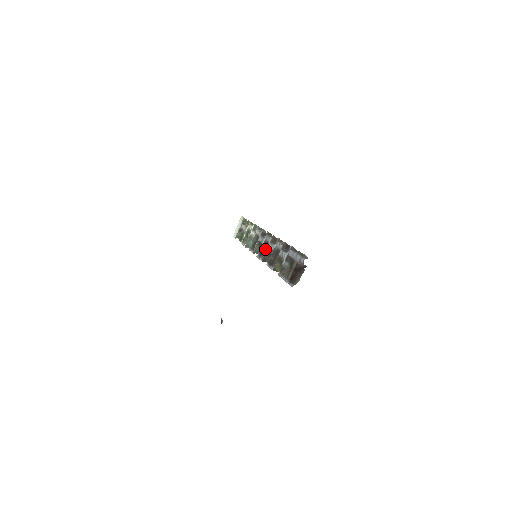
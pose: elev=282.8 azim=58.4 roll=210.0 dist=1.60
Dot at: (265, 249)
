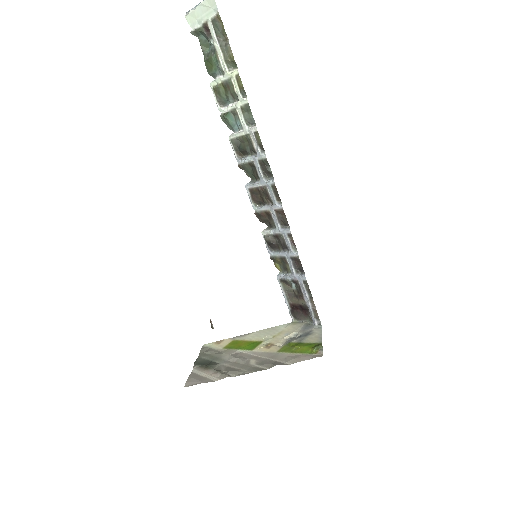
Dot at: (263, 201)
